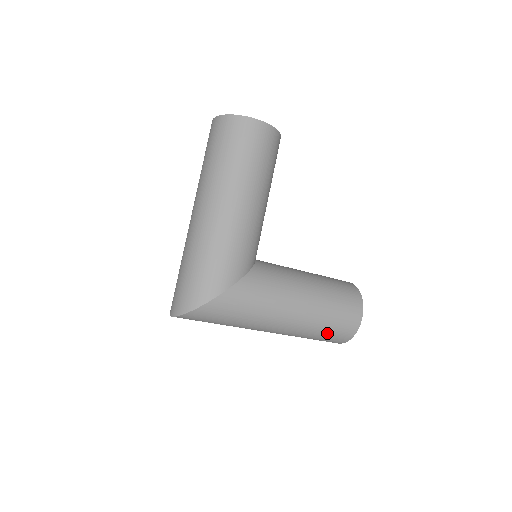
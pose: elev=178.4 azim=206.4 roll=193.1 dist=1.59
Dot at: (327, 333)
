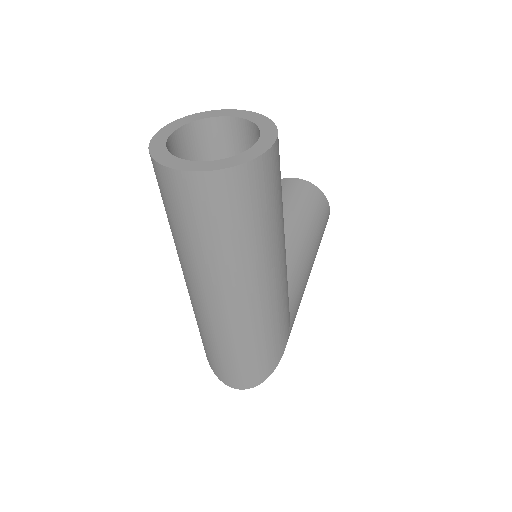
Dot at: occluded
